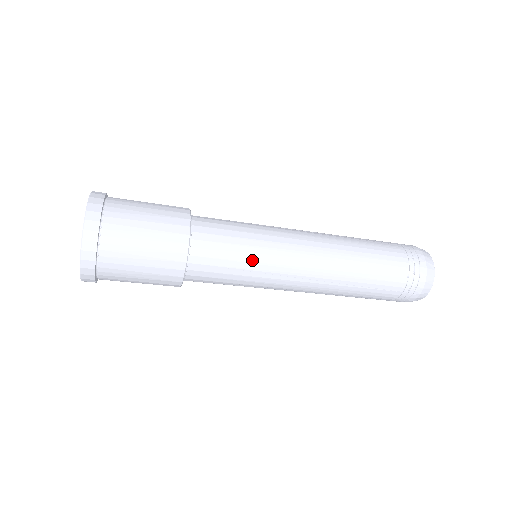
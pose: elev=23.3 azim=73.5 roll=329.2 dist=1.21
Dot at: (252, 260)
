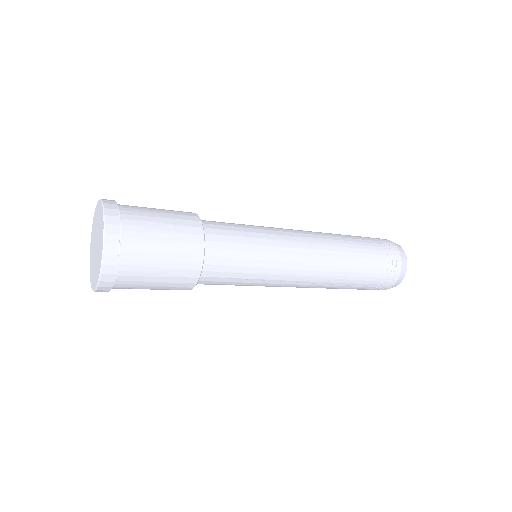
Dot at: (260, 250)
